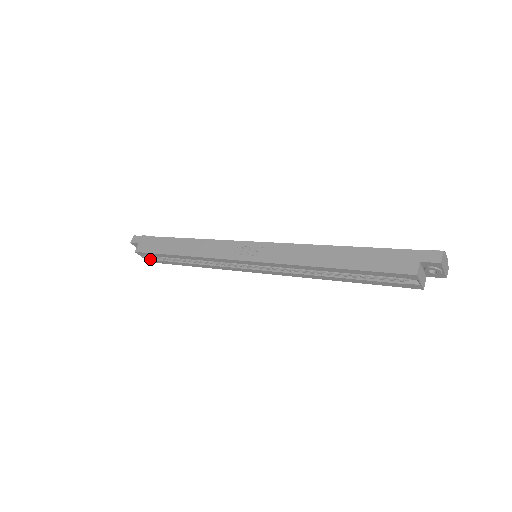
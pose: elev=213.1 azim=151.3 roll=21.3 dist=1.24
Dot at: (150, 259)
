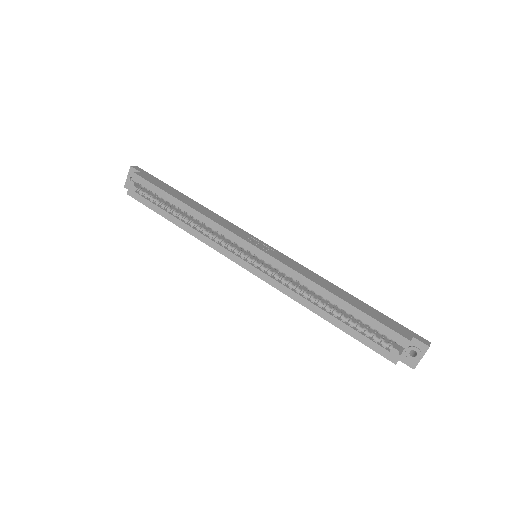
Dot at: (135, 191)
